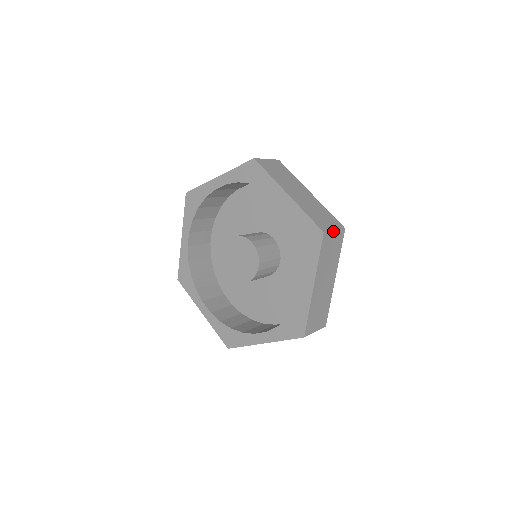
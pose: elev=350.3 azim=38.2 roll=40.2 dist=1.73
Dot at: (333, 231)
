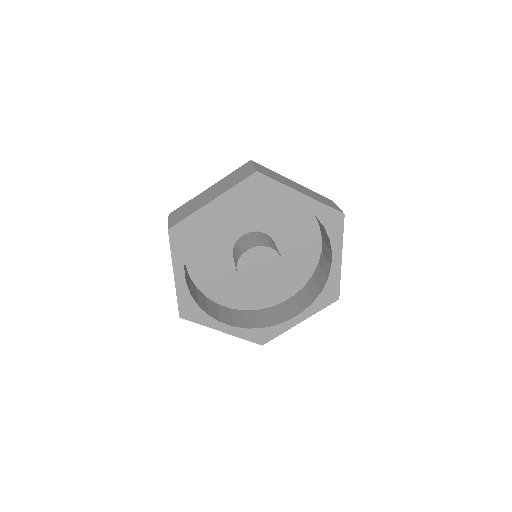
Dot at: occluded
